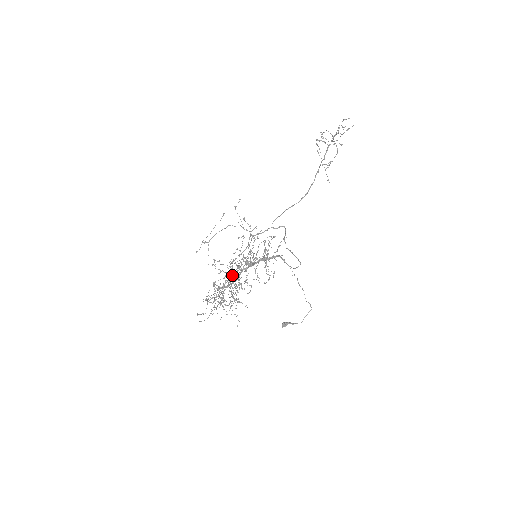
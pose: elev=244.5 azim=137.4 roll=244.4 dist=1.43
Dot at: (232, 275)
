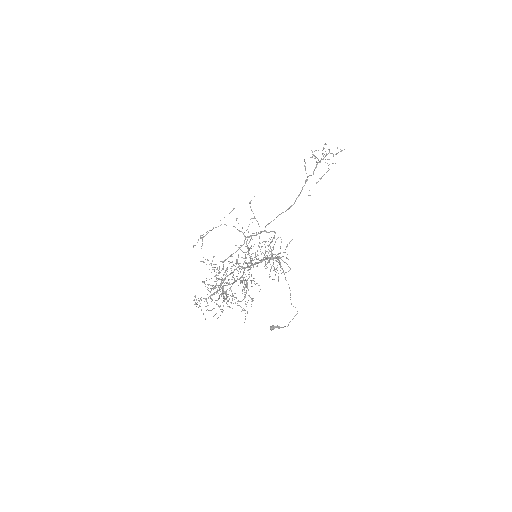
Dot at: (231, 273)
